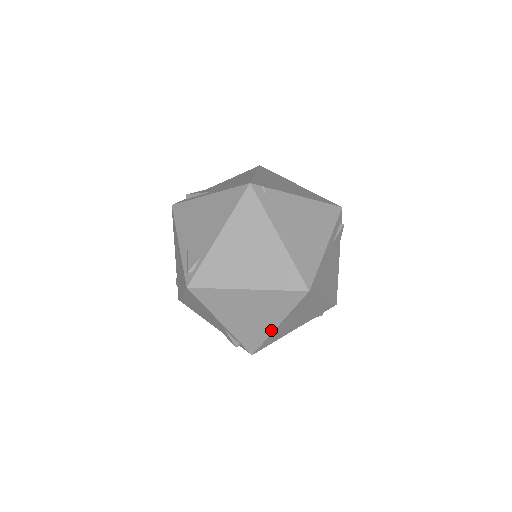
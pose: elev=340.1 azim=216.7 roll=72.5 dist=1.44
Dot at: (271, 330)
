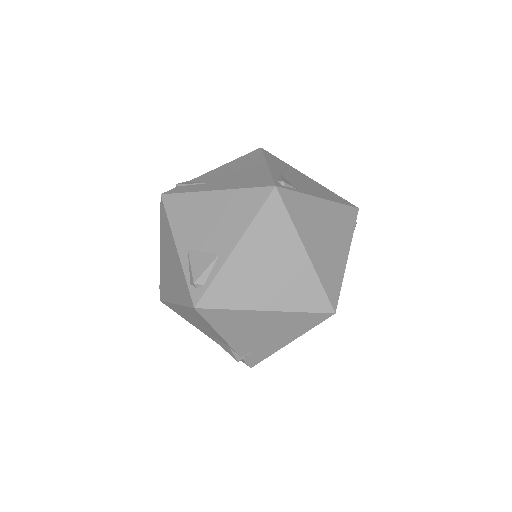
Dot at: (254, 307)
